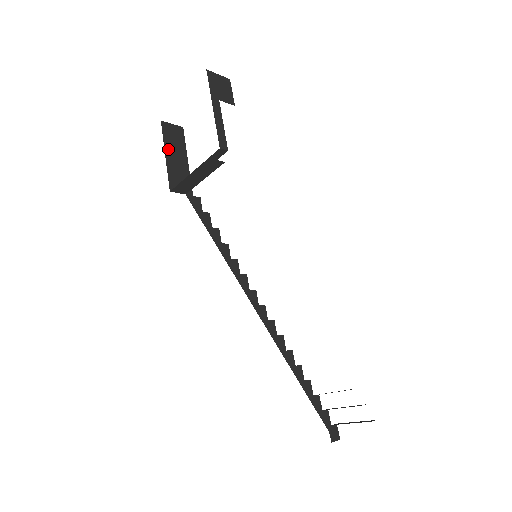
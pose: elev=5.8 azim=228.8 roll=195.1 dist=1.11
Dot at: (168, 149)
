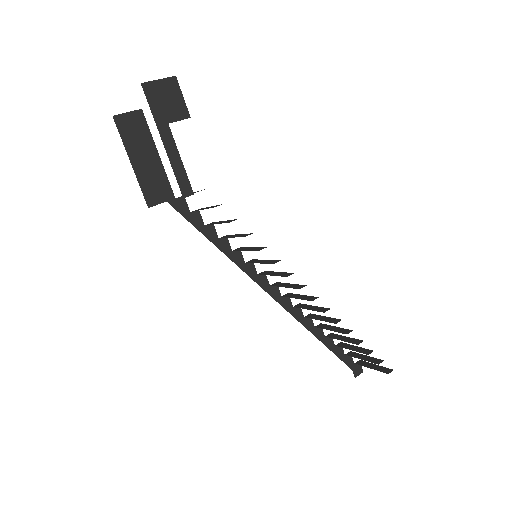
Dot at: (132, 152)
